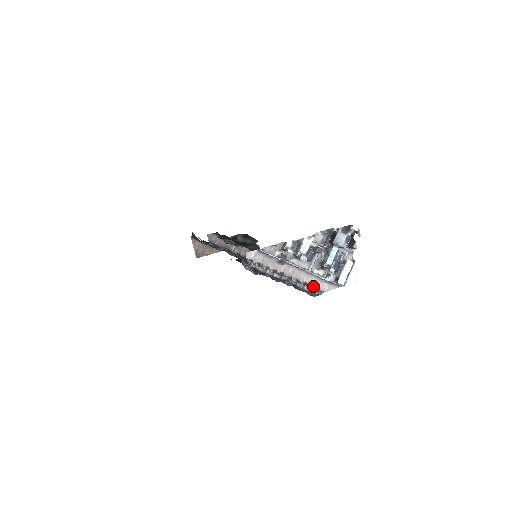
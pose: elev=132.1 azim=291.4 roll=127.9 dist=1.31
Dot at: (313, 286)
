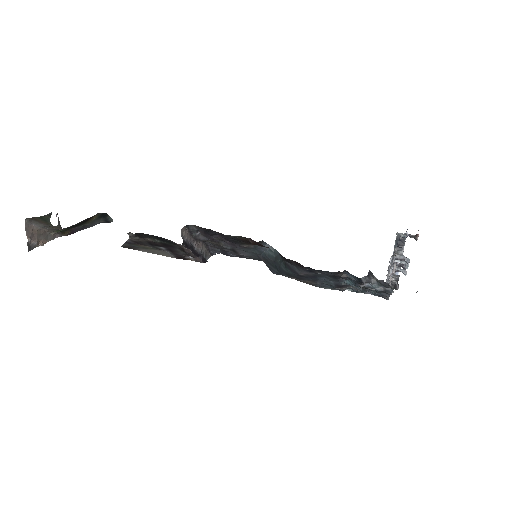
Dot at: occluded
